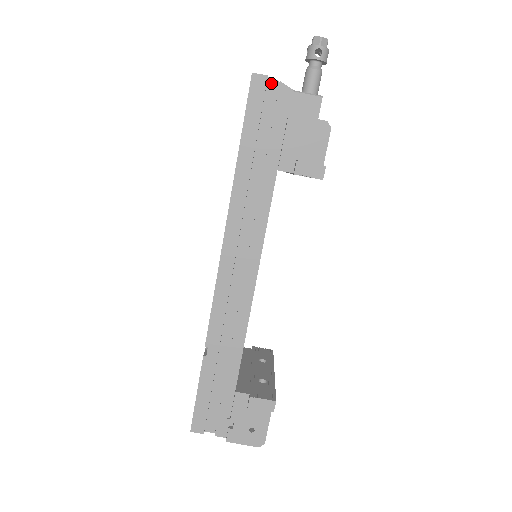
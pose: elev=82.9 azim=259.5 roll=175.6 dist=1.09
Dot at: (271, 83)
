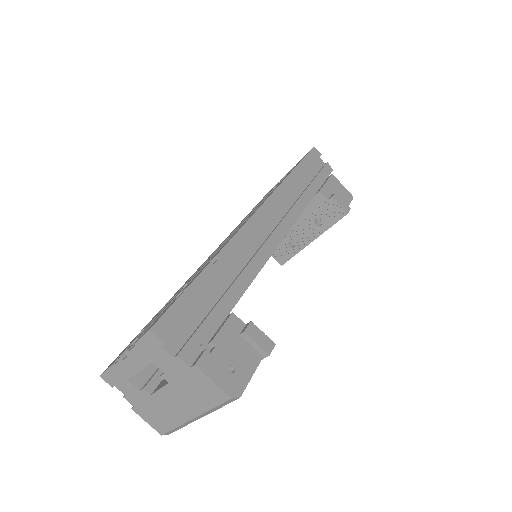
Dot at: (320, 160)
